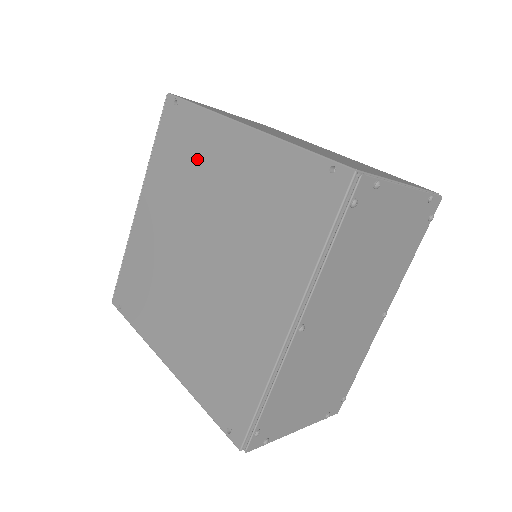
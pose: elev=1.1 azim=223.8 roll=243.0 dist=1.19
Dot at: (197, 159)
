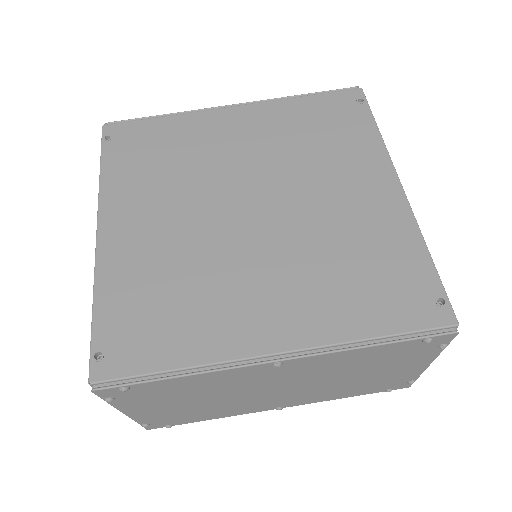
Dot at: (333, 152)
